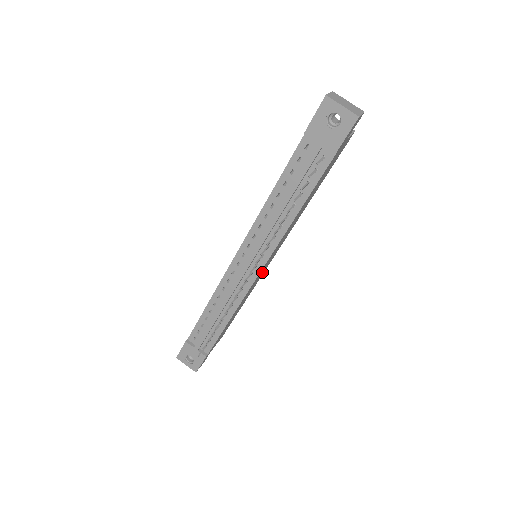
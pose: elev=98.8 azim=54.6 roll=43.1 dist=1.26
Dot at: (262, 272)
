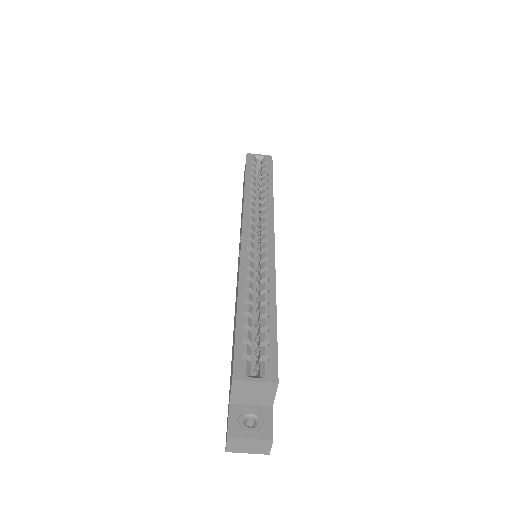
Dot at: occluded
